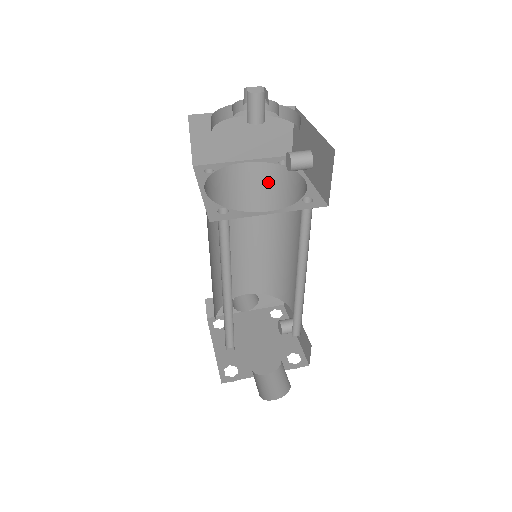
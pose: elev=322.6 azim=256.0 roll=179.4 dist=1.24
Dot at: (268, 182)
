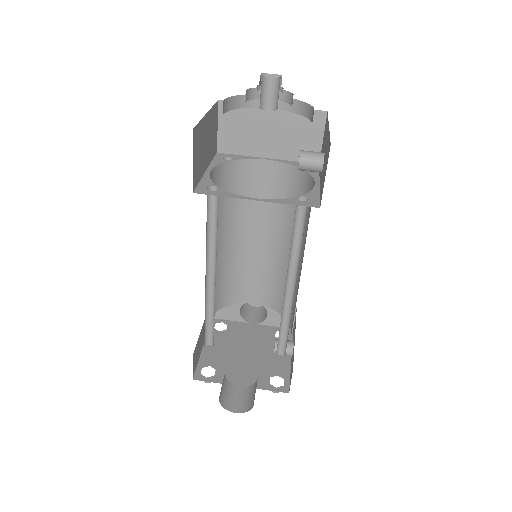
Dot at: (288, 185)
